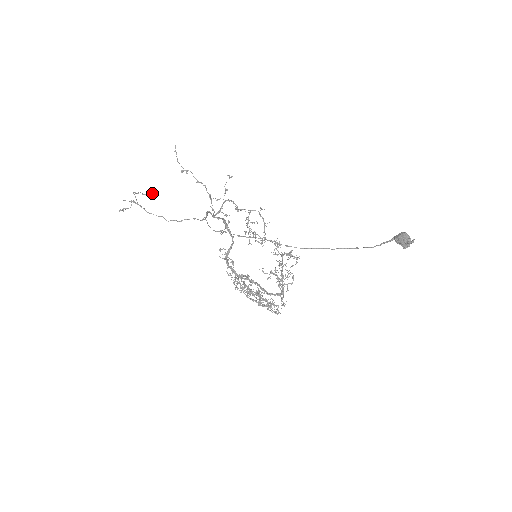
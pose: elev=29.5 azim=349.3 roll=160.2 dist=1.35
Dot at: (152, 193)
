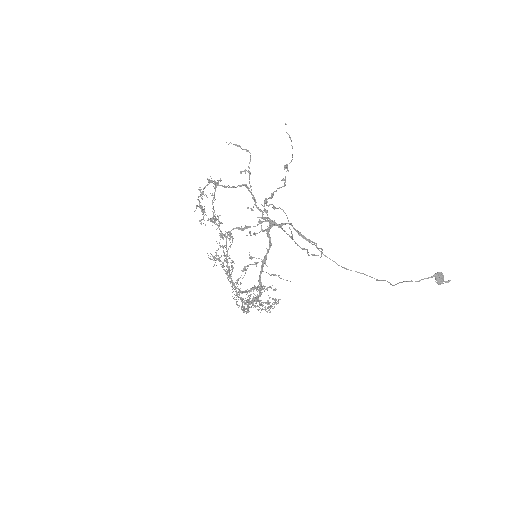
Dot at: occluded
